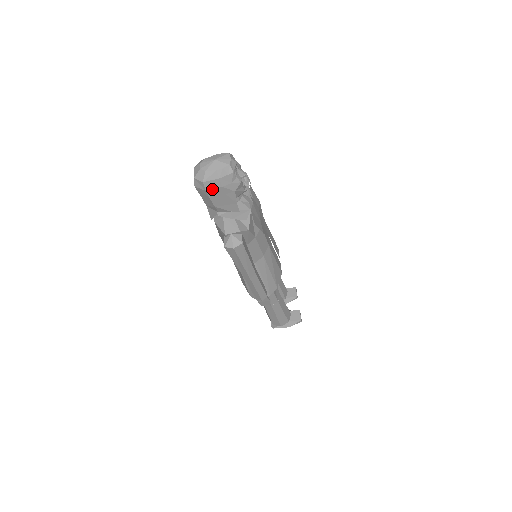
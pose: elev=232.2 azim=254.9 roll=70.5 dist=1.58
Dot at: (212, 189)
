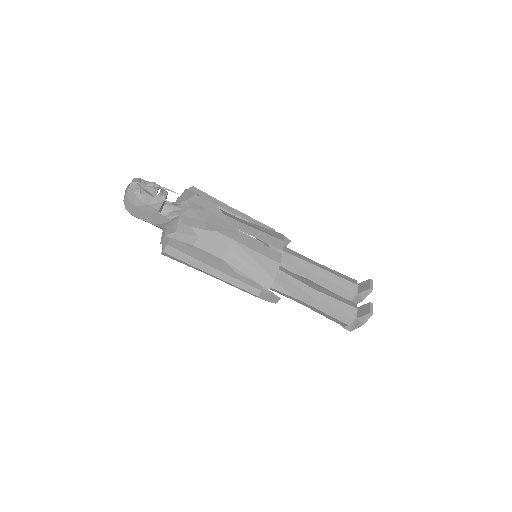
Dot at: (134, 212)
